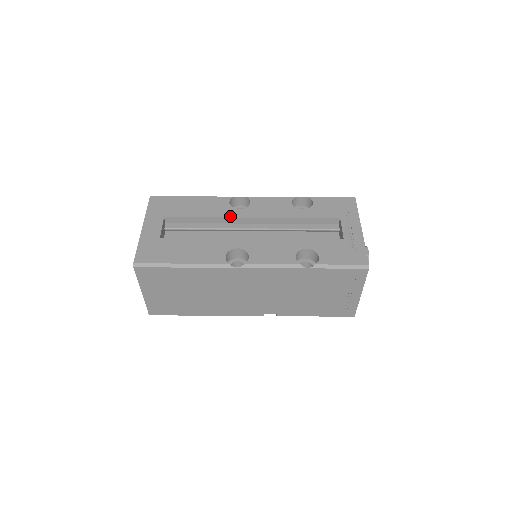
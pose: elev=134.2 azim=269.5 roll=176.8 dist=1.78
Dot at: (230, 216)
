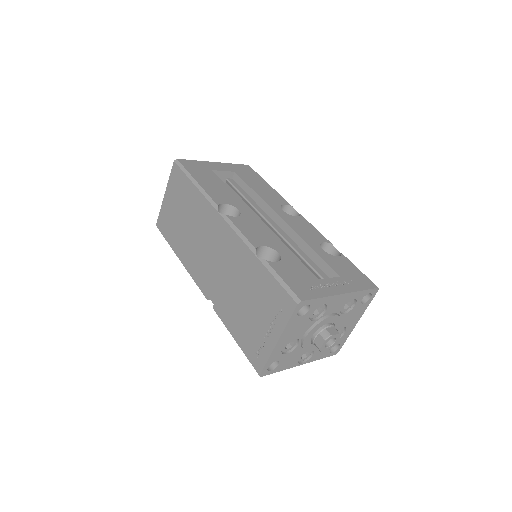
Dot at: (270, 205)
